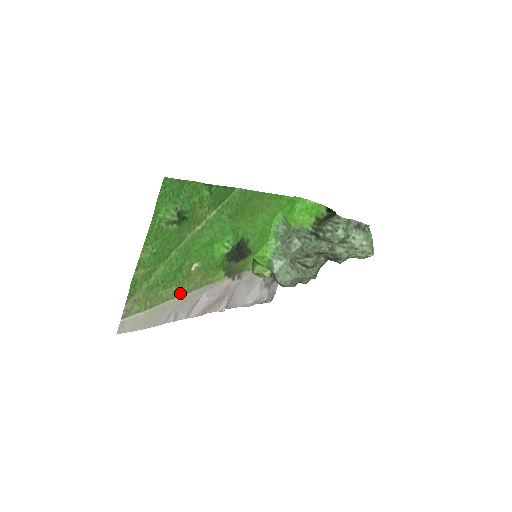
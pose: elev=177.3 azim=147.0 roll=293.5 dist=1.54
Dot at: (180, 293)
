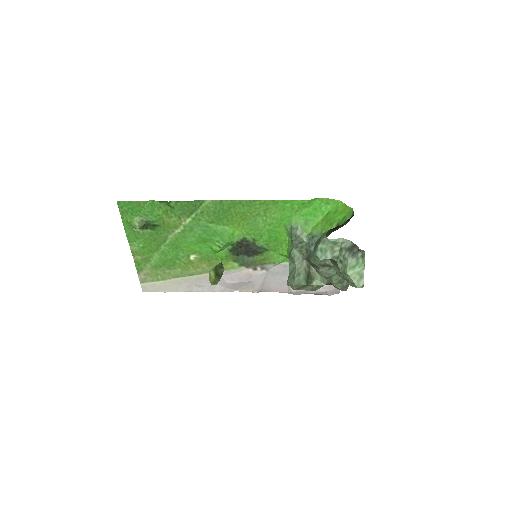
Dot at: (190, 274)
